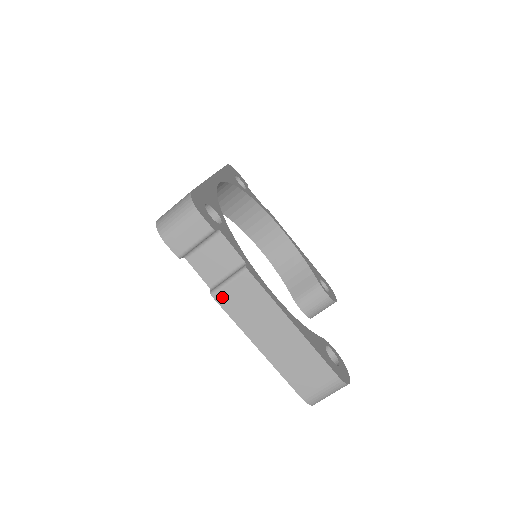
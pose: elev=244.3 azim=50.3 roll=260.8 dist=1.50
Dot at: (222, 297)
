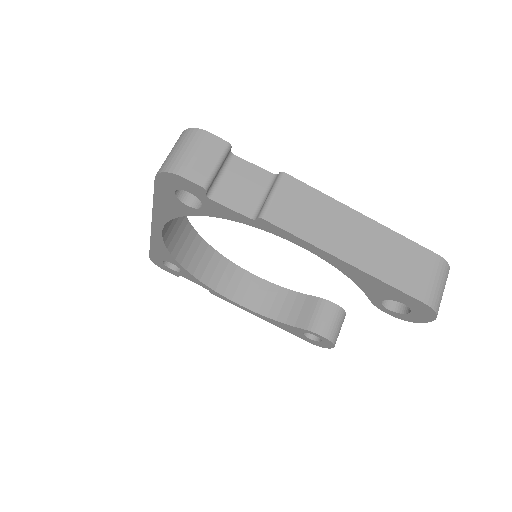
Dot at: (274, 215)
